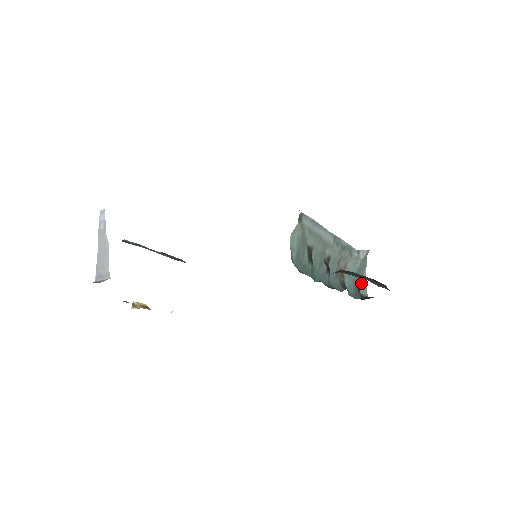
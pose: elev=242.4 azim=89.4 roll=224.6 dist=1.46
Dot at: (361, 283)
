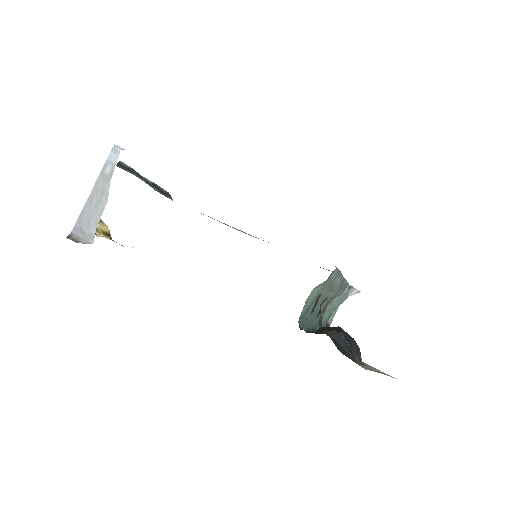
Dot at: occluded
